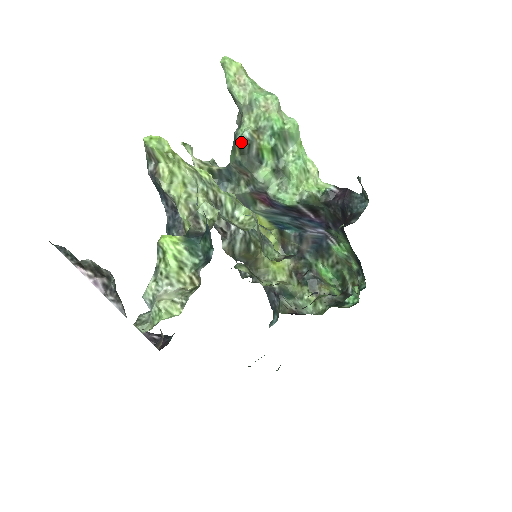
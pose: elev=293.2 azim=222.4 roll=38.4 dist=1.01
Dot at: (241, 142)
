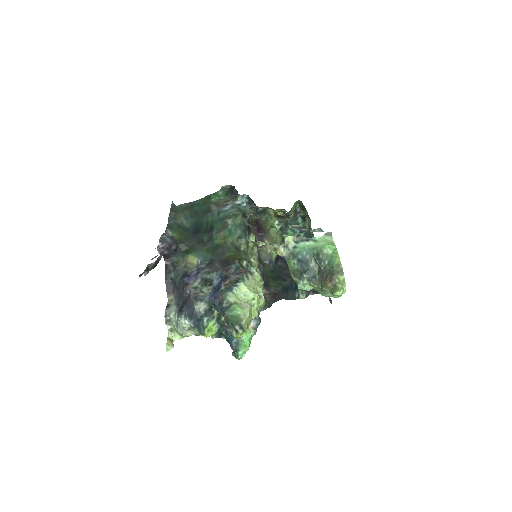
Dot at: (298, 288)
